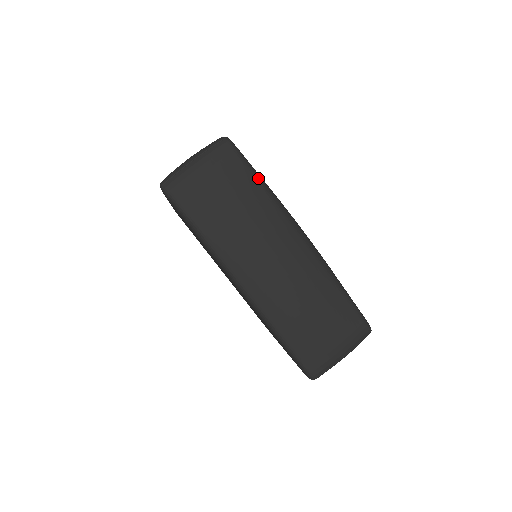
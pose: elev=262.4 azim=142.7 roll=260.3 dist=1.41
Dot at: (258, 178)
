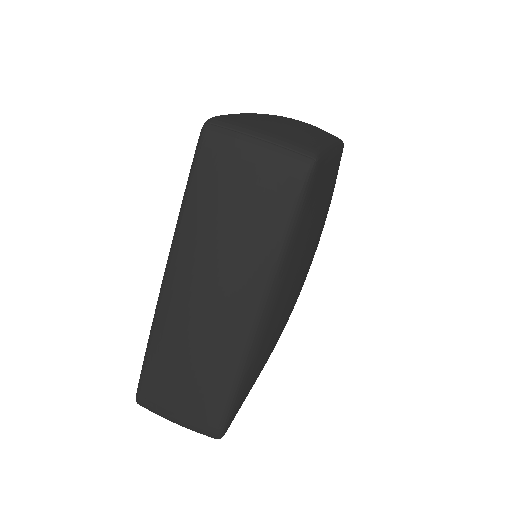
Dot at: (289, 230)
